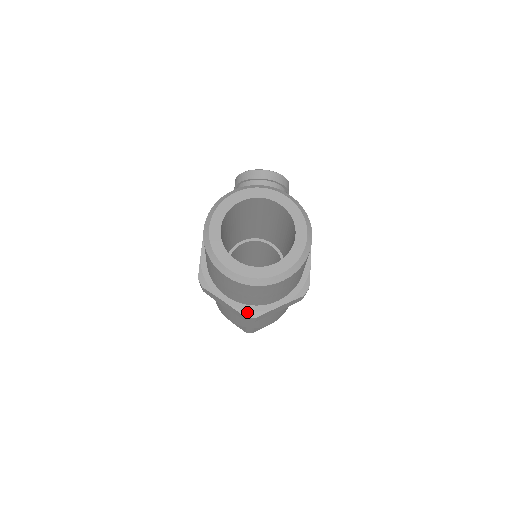
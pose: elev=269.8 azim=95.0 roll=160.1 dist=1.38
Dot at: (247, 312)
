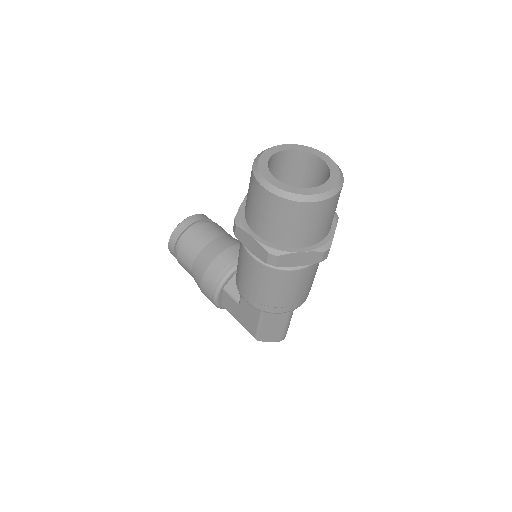
Dot at: (322, 247)
